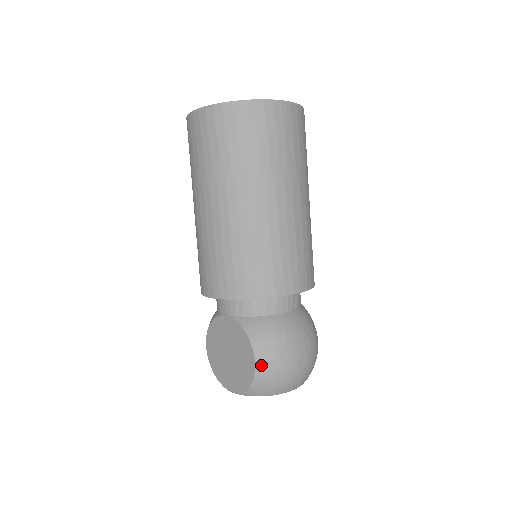
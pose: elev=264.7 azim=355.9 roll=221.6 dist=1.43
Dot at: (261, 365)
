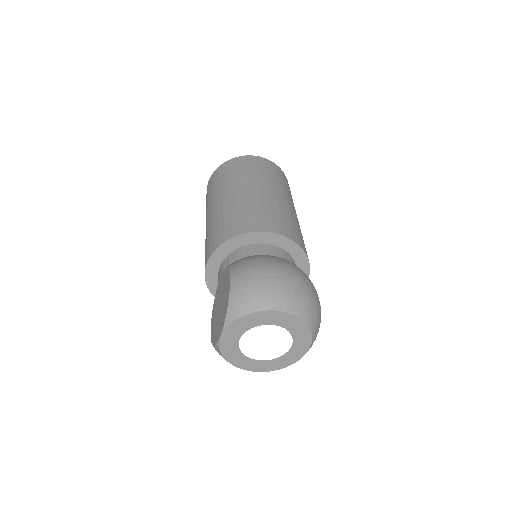
Dot at: (235, 277)
